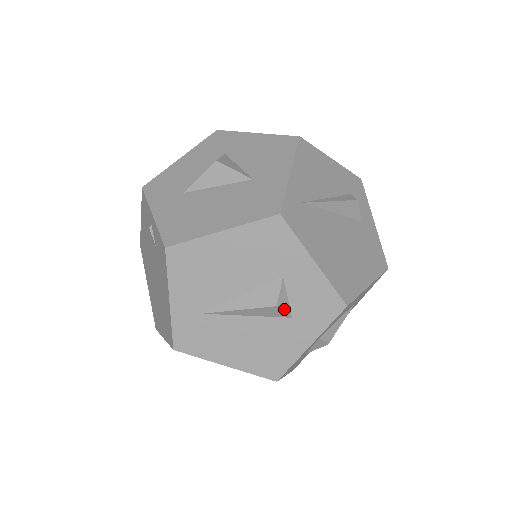
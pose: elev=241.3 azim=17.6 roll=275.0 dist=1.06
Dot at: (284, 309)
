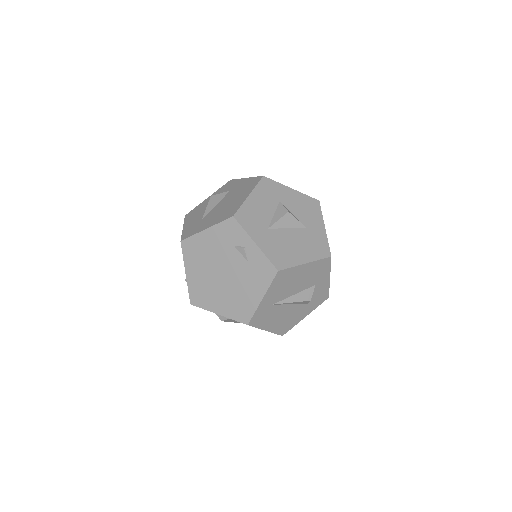
Dot at: (309, 301)
